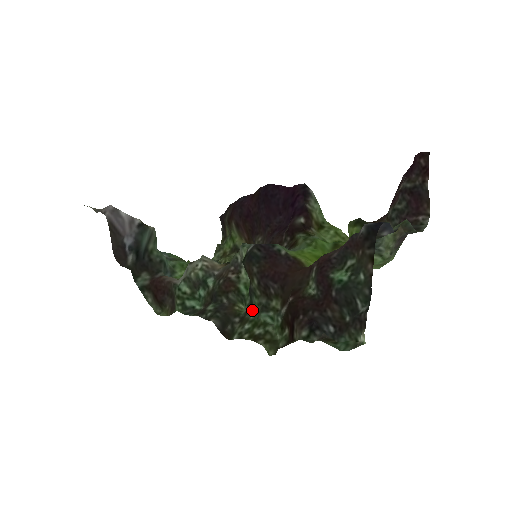
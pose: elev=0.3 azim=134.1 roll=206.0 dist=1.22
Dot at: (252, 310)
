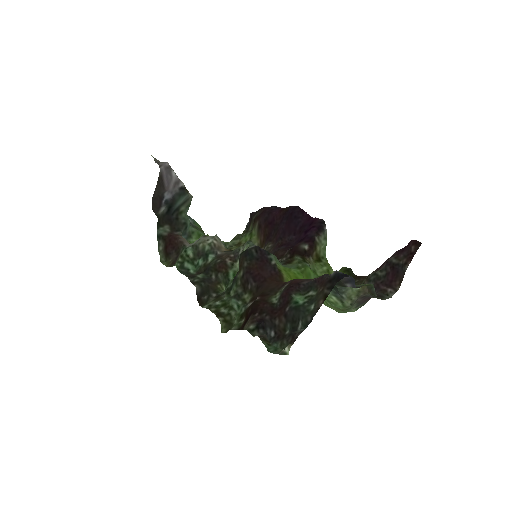
Dot at: (229, 293)
